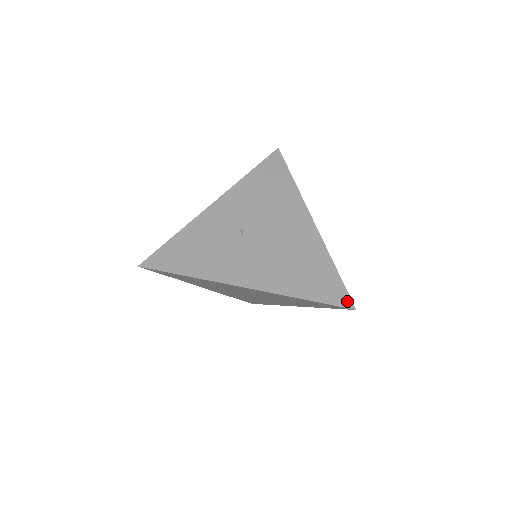
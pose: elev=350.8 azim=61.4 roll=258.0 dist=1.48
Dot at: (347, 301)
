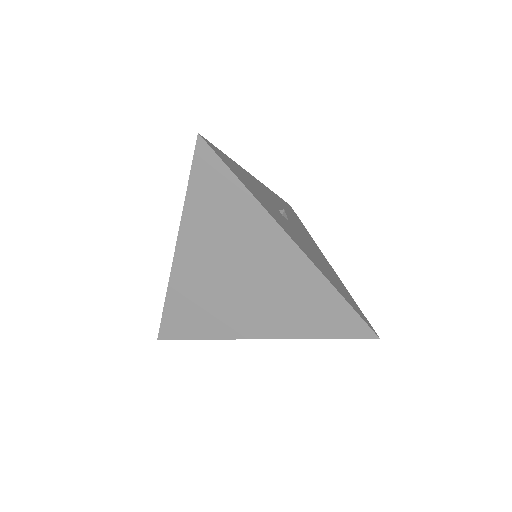
Dot at: (371, 326)
